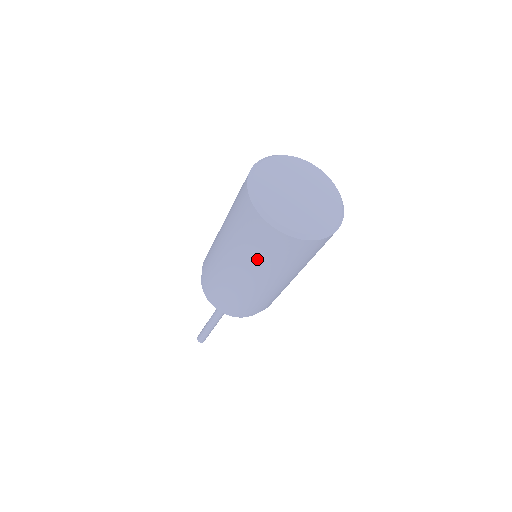
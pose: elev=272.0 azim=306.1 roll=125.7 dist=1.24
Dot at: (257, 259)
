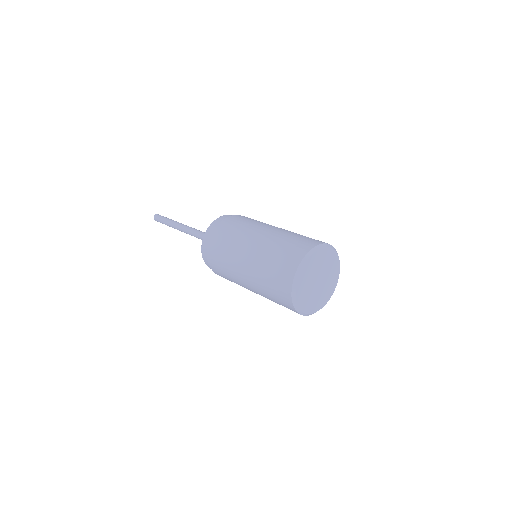
Dot at: (262, 281)
